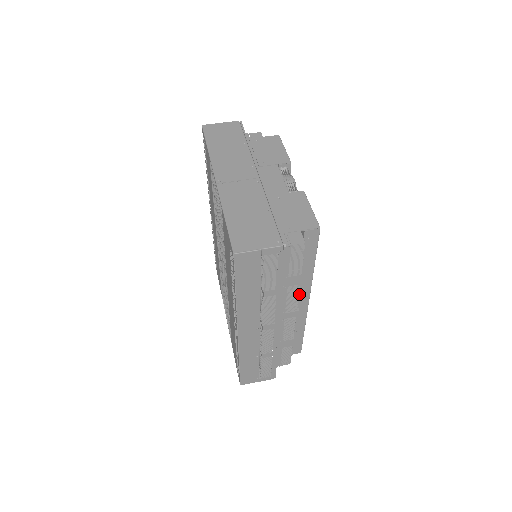
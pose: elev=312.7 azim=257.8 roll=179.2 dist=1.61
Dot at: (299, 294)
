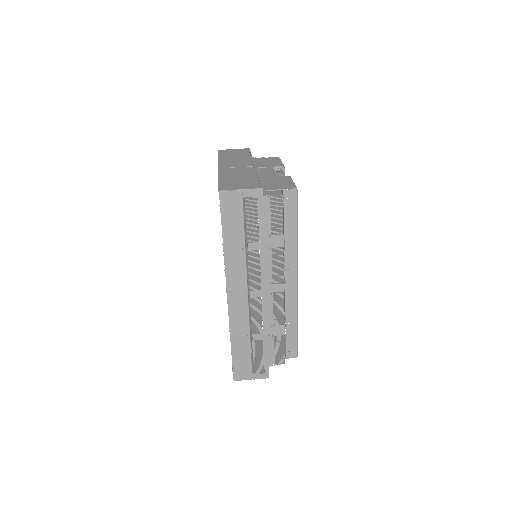
Dot at: (287, 269)
